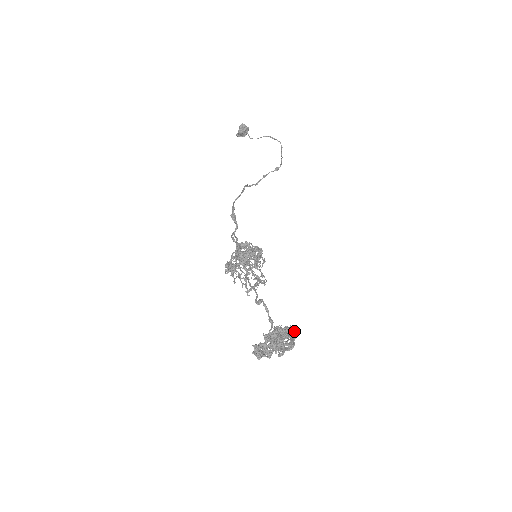
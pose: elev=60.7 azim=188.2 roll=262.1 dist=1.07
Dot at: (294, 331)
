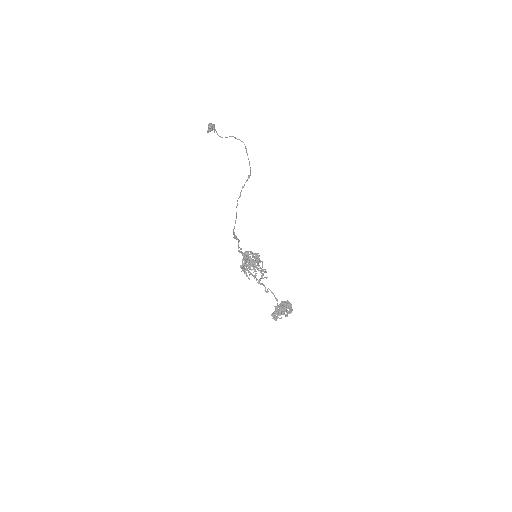
Dot at: (290, 305)
